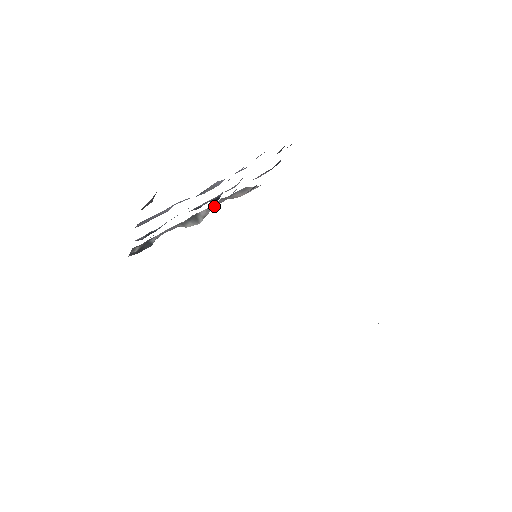
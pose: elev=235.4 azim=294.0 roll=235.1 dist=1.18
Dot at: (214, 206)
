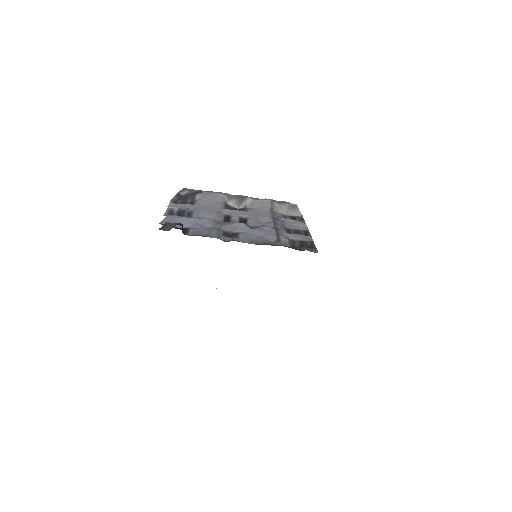
Dot at: (257, 206)
